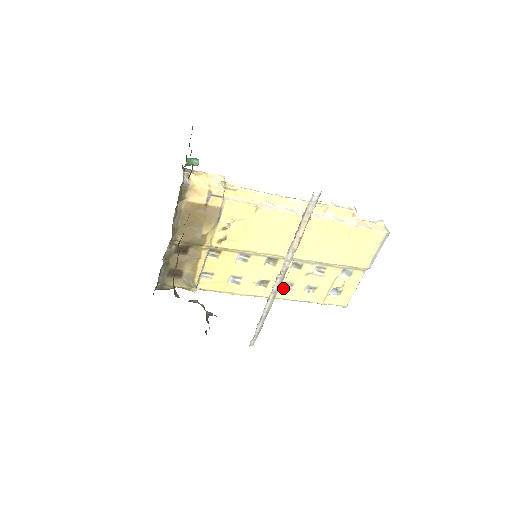
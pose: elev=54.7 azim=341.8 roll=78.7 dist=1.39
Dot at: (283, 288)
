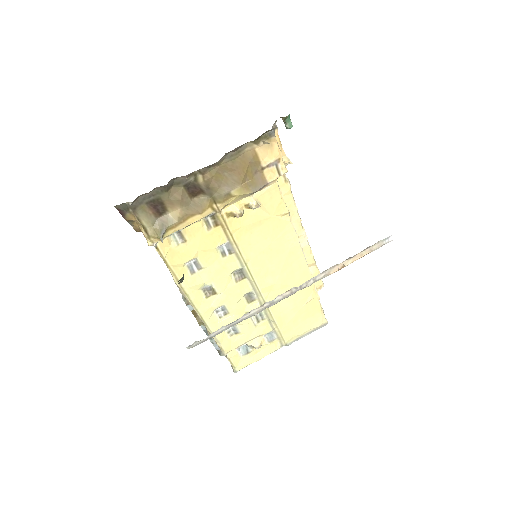
Dot at: (216, 311)
